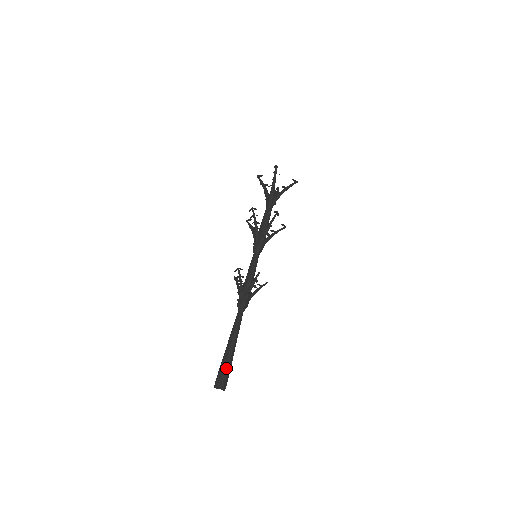
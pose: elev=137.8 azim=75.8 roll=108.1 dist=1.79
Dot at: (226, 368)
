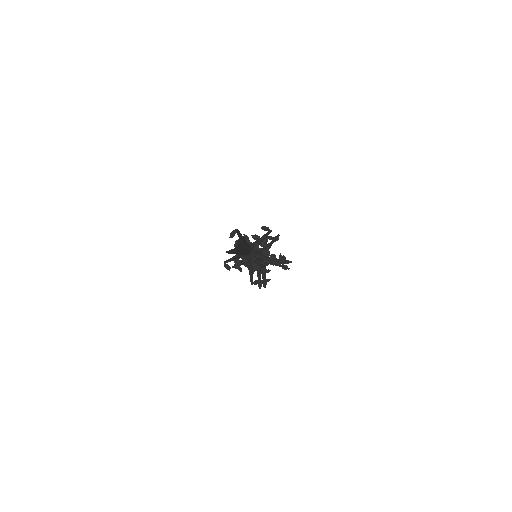
Dot at: occluded
